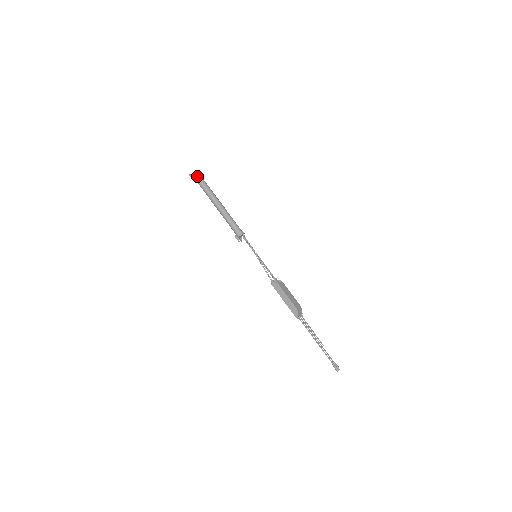
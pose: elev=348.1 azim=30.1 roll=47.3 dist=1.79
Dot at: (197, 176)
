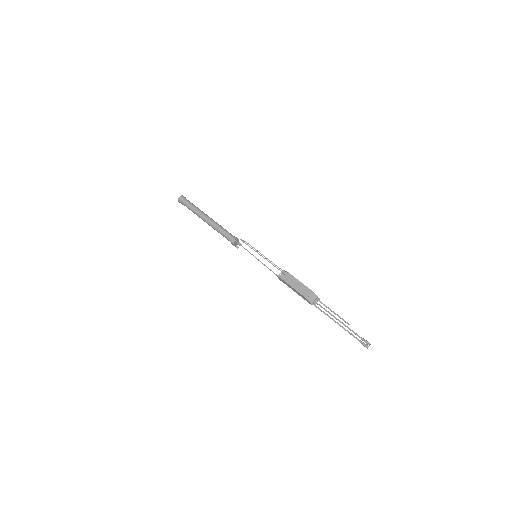
Dot at: (181, 202)
